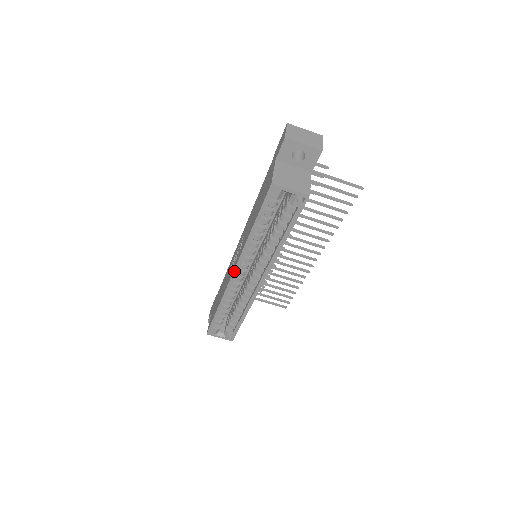
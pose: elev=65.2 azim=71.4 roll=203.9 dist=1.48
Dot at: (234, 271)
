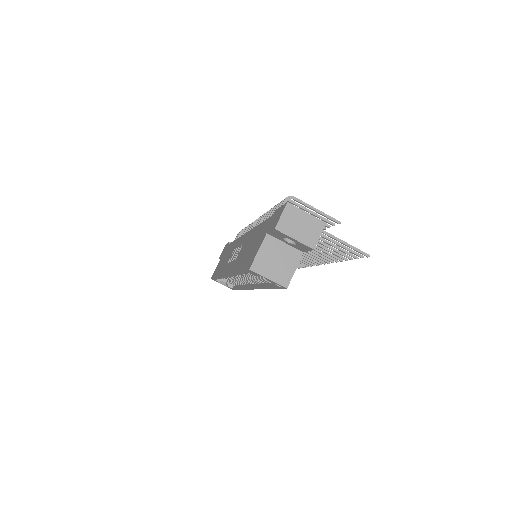
Dot at: (226, 275)
